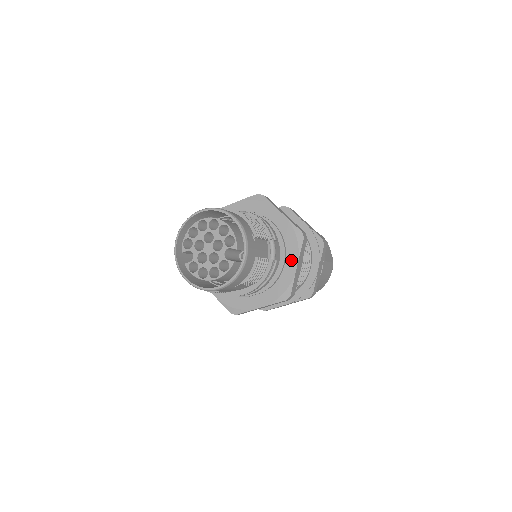
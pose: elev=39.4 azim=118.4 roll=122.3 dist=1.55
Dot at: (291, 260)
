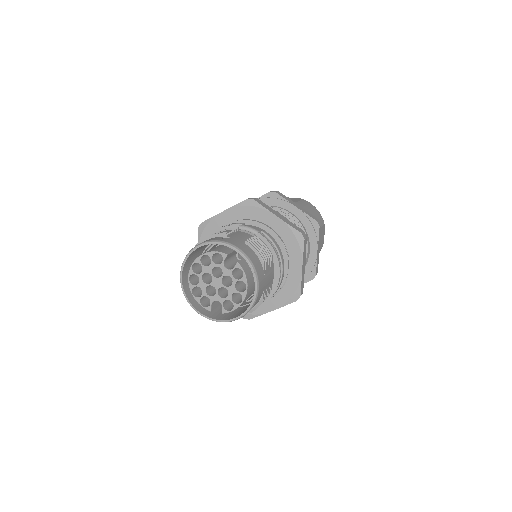
Dot at: (269, 220)
